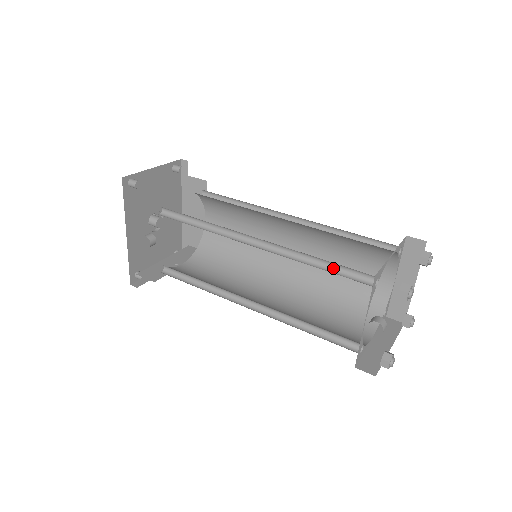
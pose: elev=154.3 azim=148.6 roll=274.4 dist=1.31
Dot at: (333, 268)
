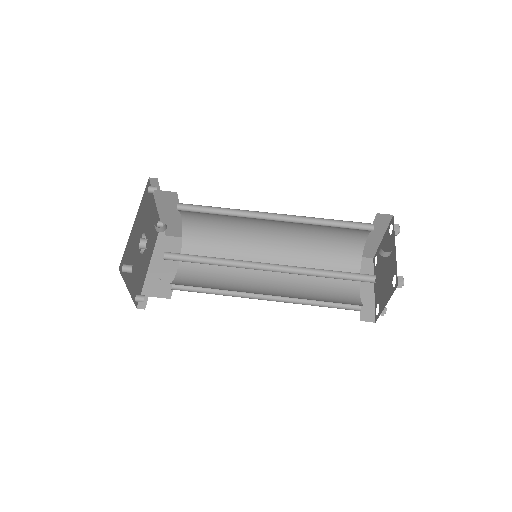
Dot at: (340, 227)
